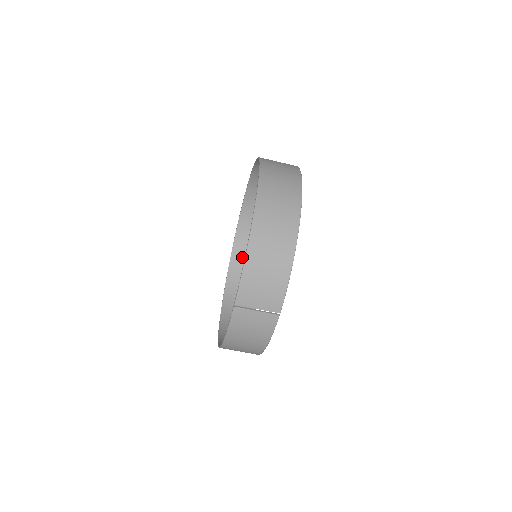
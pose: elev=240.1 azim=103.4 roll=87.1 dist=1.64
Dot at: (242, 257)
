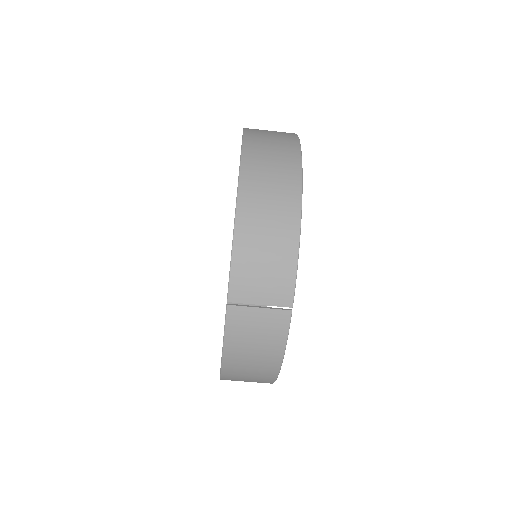
Dot at: occluded
